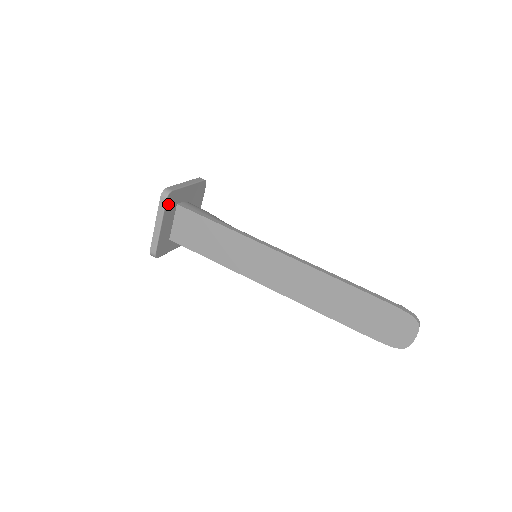
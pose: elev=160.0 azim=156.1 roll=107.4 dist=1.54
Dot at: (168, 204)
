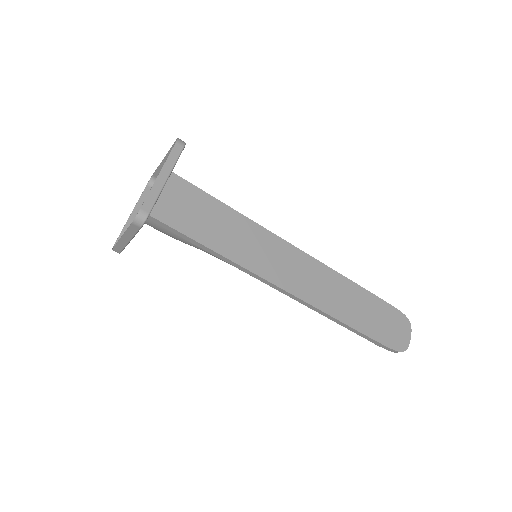
Dot at: occluded
